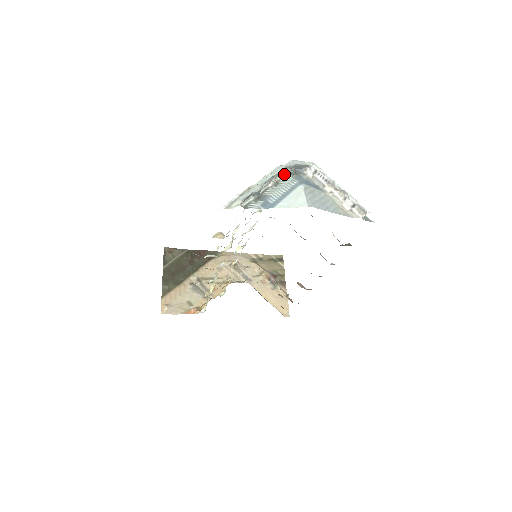
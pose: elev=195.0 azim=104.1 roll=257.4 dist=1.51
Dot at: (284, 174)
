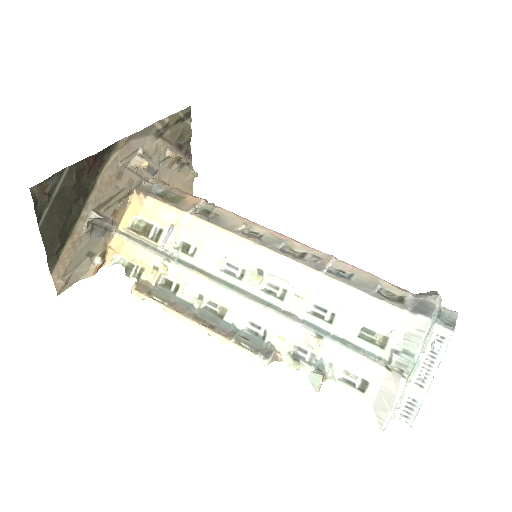
Dot at: (432, 336)
